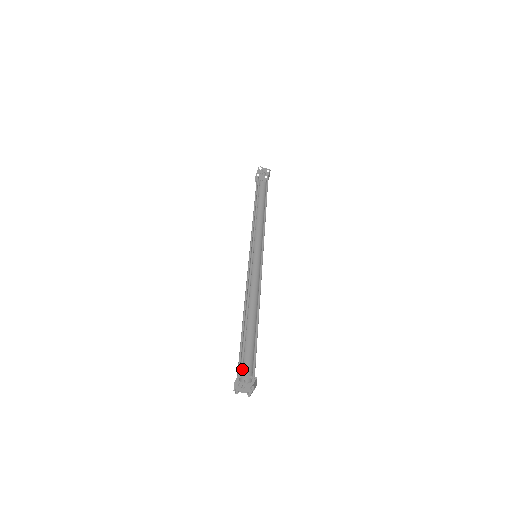
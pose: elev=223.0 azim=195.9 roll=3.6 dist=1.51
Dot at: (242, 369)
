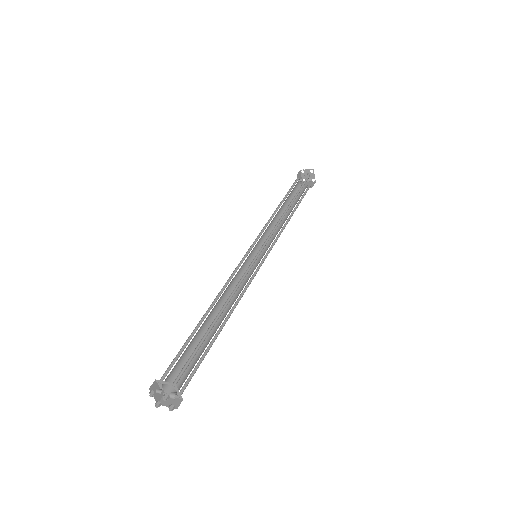
Dot at: (178, 378)
